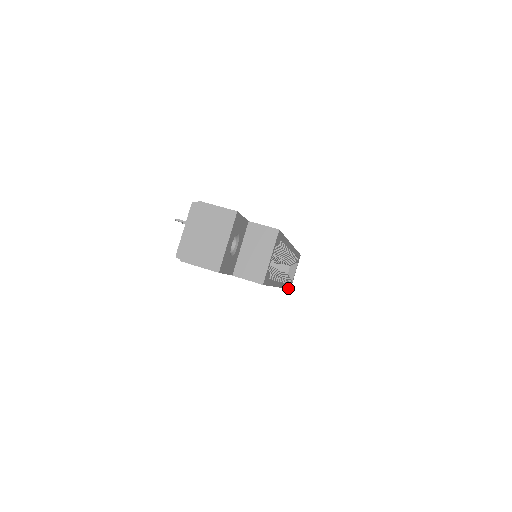
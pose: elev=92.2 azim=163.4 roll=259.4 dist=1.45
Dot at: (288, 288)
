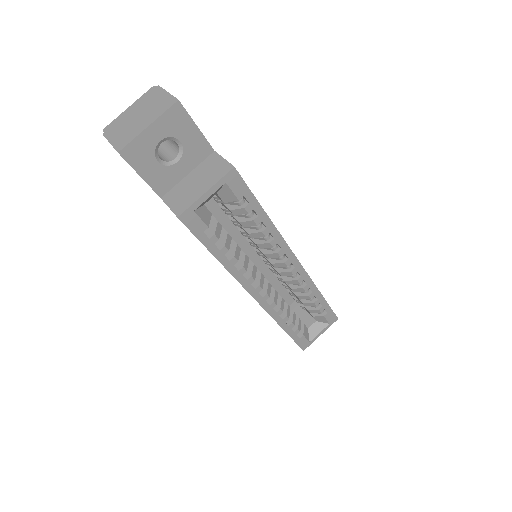
Dot at: (294, 339)
